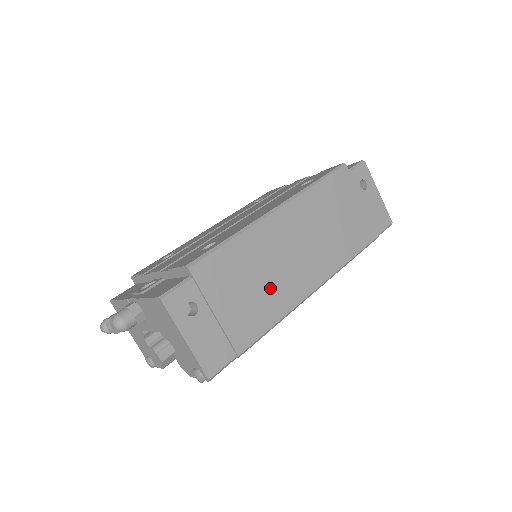
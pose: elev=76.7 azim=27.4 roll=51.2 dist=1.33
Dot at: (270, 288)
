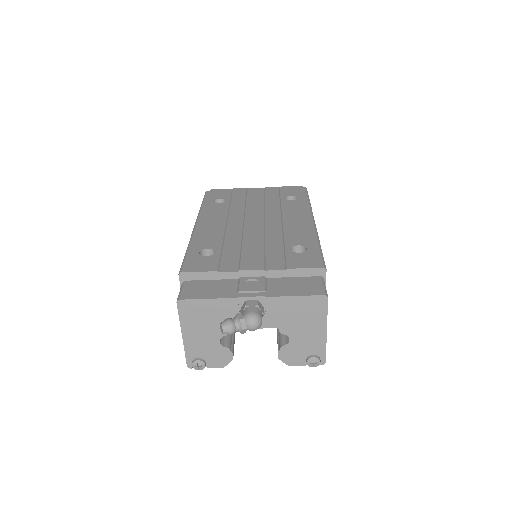
Dot at: occluded
